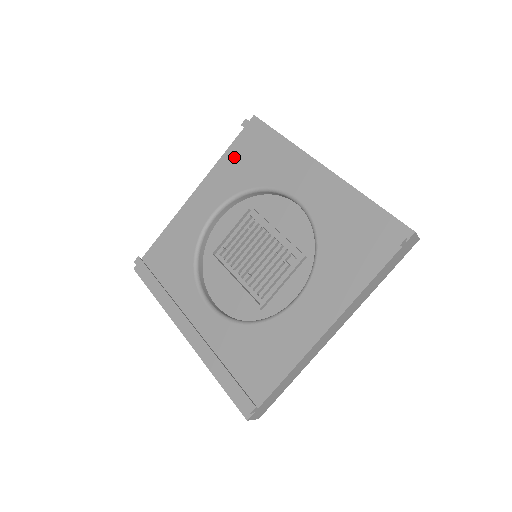
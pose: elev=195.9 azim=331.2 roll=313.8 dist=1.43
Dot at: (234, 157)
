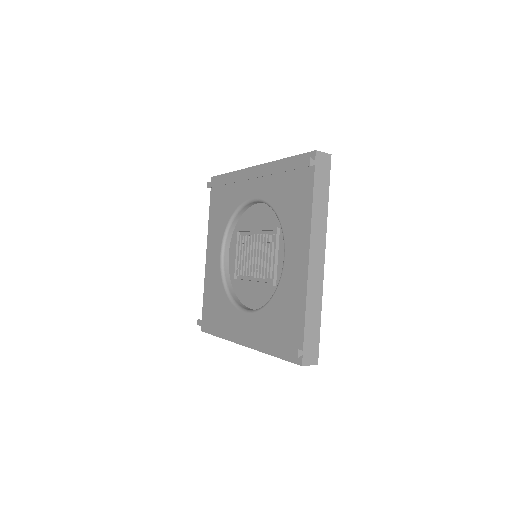
Dot at: (214, 210)
